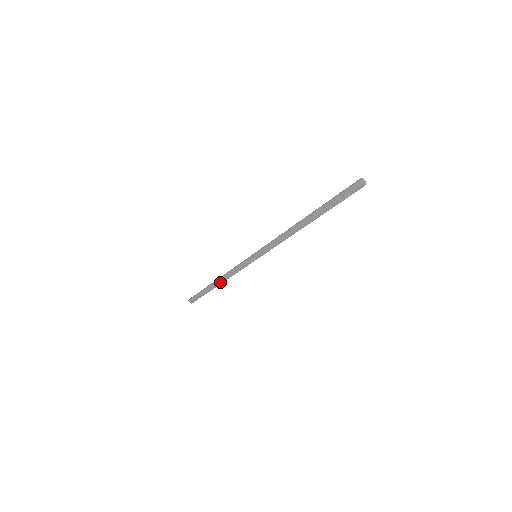
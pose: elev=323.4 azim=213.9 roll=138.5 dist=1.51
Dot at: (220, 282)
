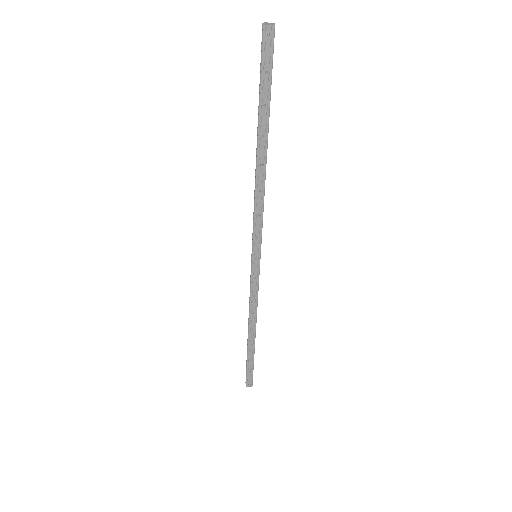
Dot at: (253, 329)
